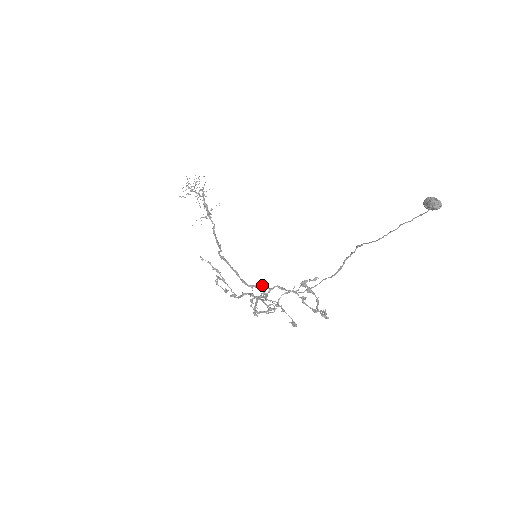
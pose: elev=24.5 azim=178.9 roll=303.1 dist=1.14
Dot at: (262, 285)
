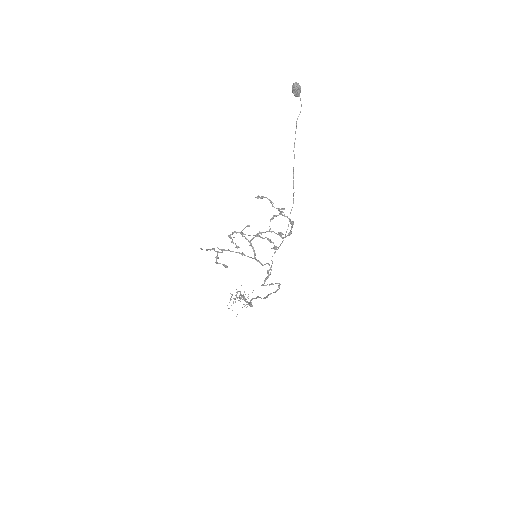
Dot at: (277, 290)
